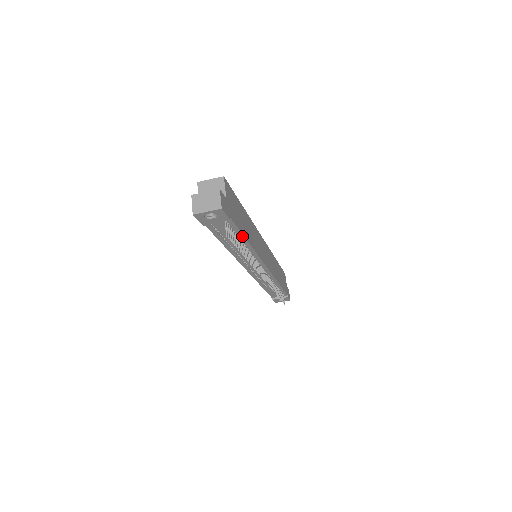
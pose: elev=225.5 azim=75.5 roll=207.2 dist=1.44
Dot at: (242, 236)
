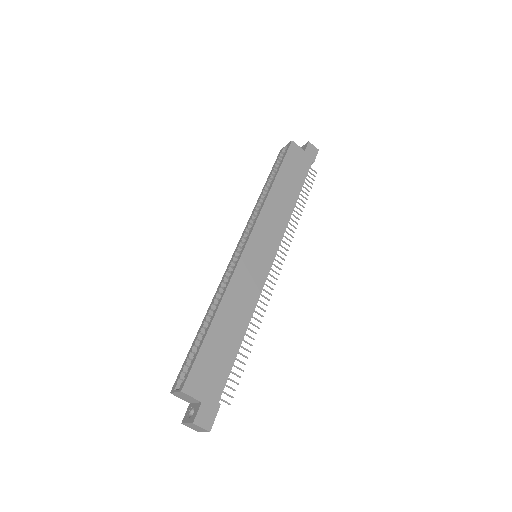
Dot at: (236, 354)
